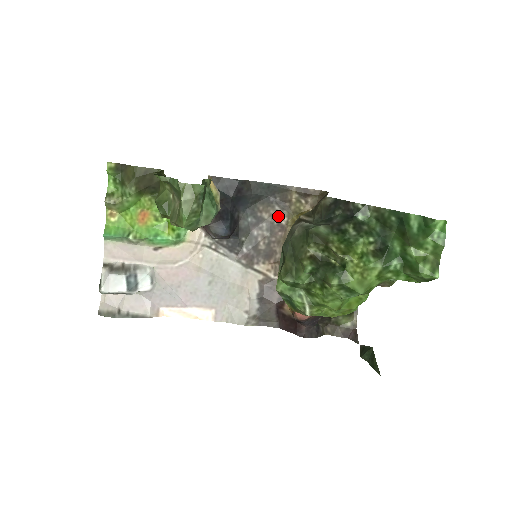
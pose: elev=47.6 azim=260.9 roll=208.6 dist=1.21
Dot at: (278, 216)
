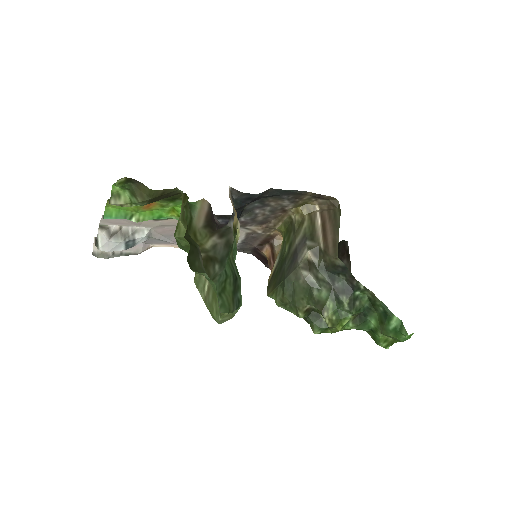
Dot at: (284, 205)
